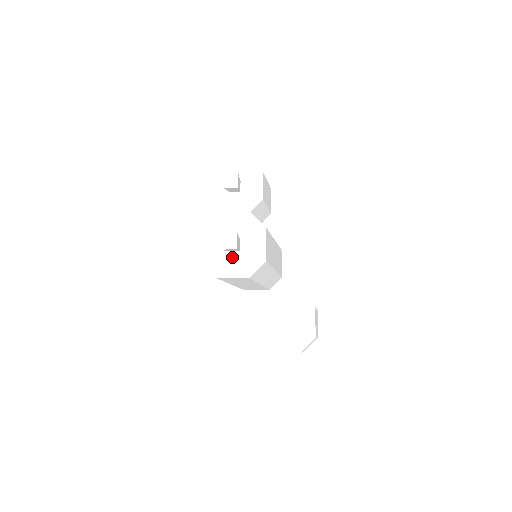
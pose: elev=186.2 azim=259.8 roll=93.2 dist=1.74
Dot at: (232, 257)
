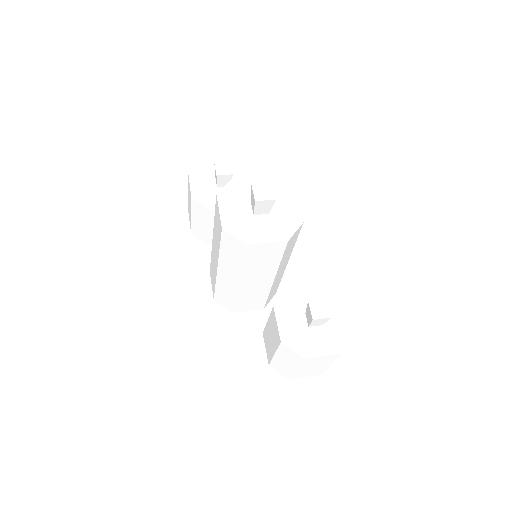
Dot at: (261, 221)
